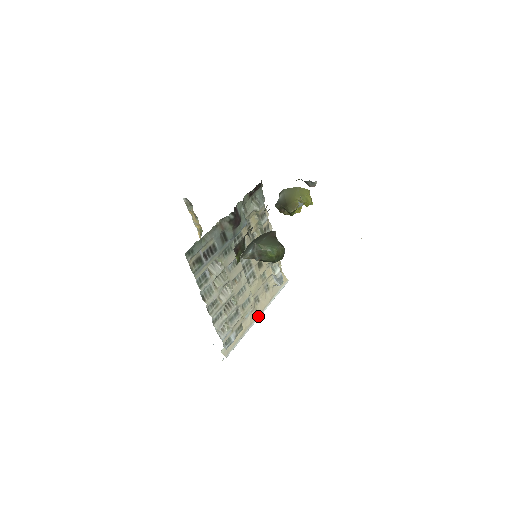
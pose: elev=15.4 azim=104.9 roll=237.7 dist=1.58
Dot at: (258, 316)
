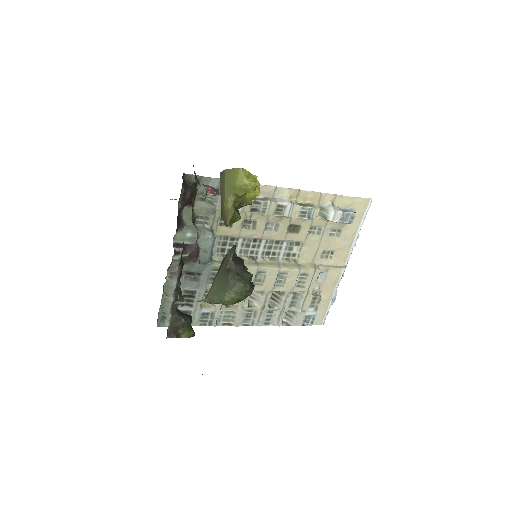
Dot at: (342, 267)
